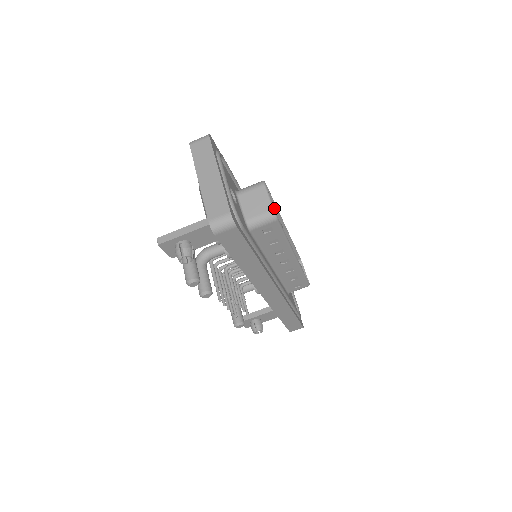
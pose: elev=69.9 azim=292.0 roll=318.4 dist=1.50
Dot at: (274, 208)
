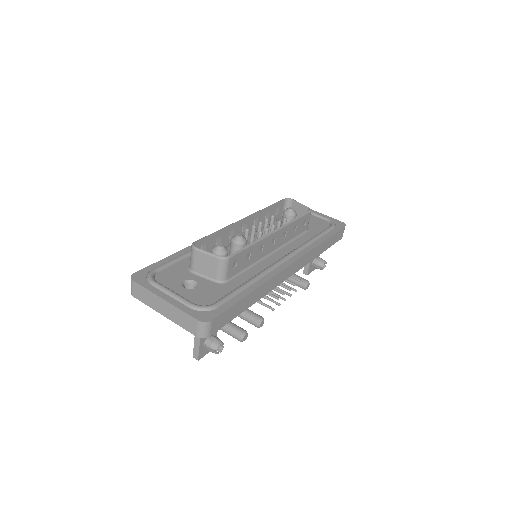
Dot at: (222, 231)
